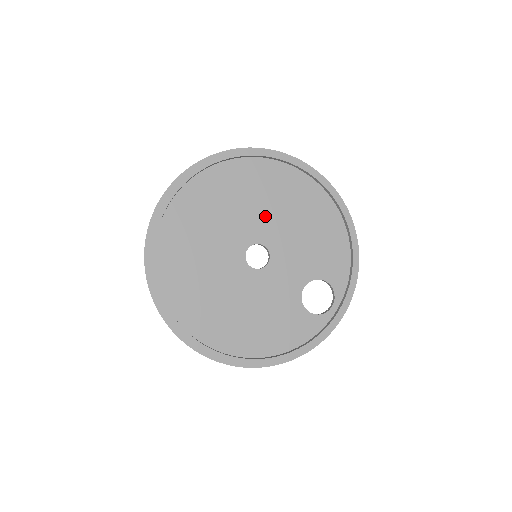
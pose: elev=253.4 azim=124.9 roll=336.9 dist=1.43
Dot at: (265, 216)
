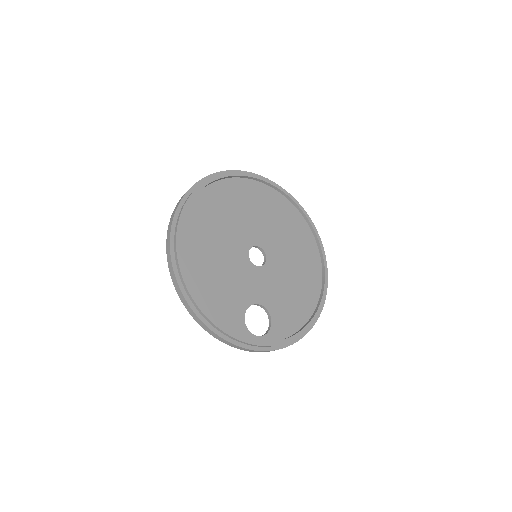
Dot at: (283, 250)
